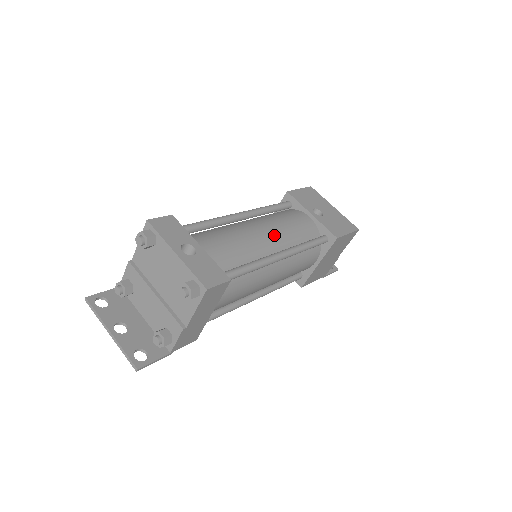
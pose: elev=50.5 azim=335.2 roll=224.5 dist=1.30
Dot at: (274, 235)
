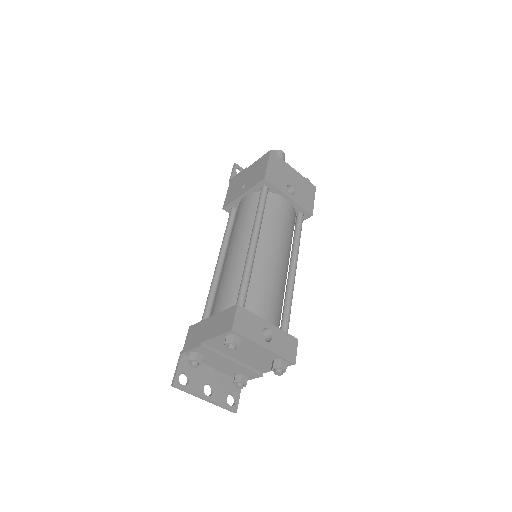
Dot at: (284, 251)
